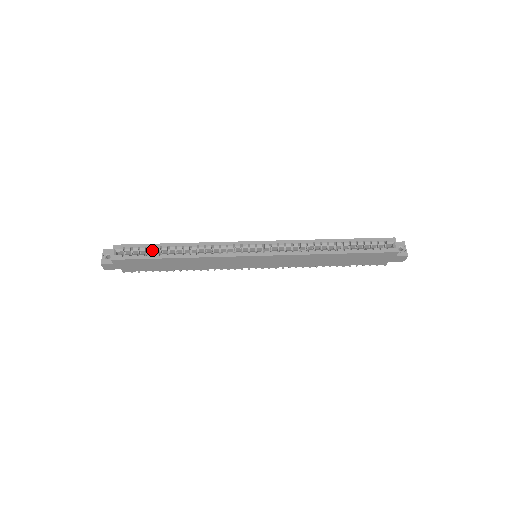
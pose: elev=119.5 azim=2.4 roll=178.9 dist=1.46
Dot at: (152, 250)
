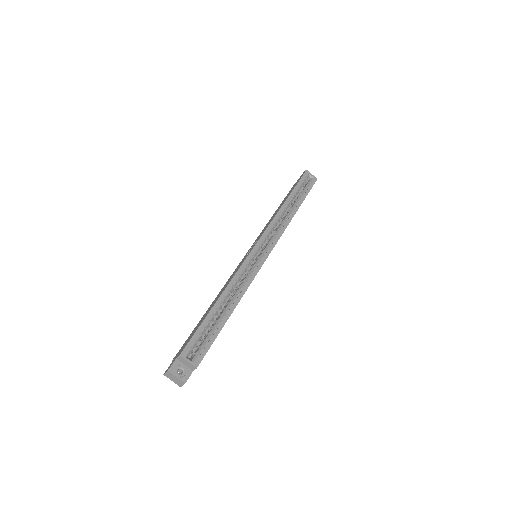
Dot at: (209, 325)
